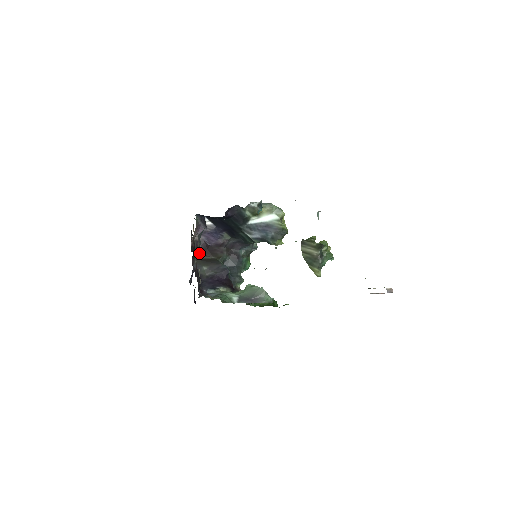
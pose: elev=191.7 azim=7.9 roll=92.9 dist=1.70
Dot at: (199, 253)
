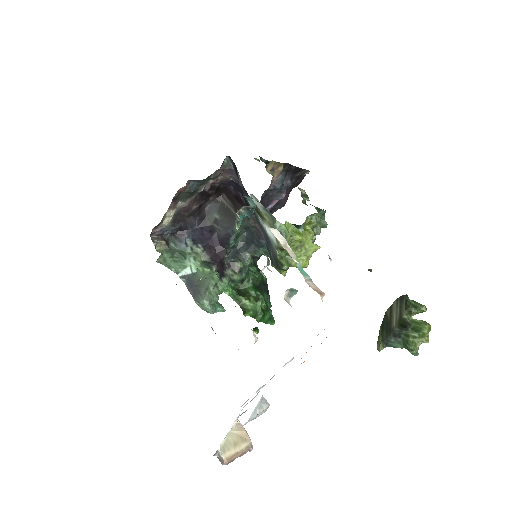
Dot at: (228, 197)
